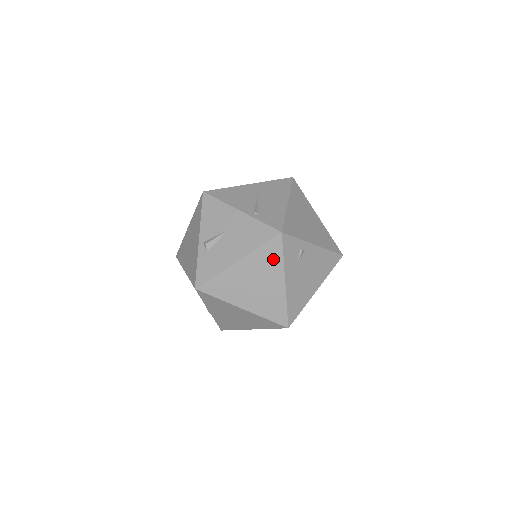
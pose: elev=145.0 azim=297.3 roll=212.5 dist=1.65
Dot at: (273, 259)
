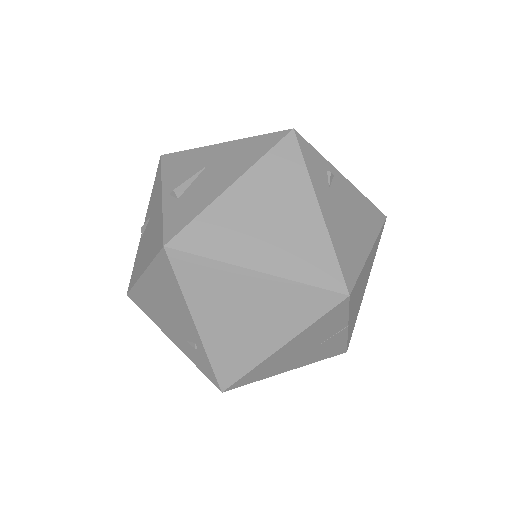
Dot at: (290, 172)
